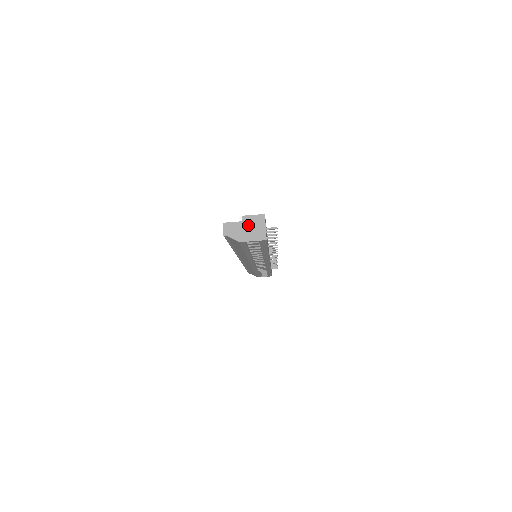
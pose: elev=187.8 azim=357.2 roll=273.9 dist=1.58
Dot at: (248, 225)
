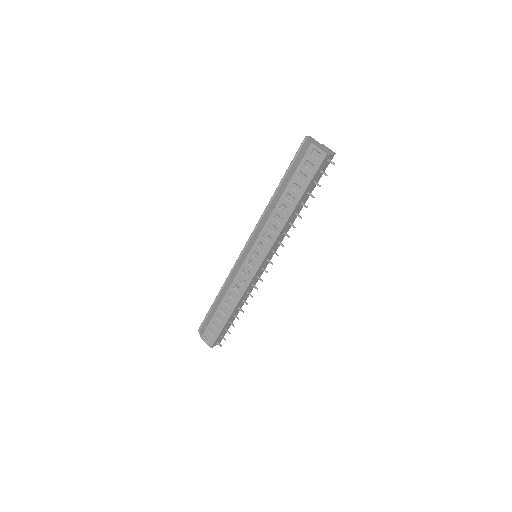
Dot at: (323, 146)
